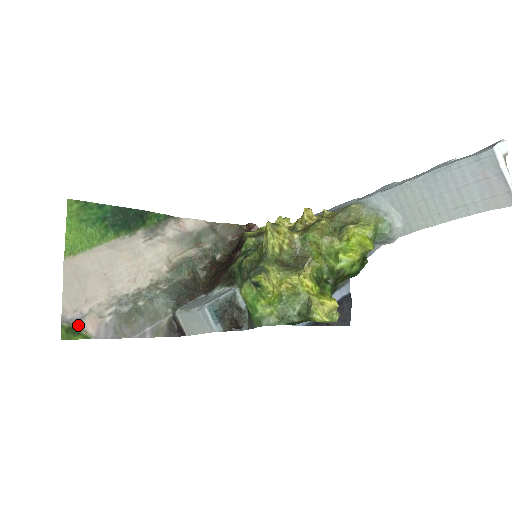
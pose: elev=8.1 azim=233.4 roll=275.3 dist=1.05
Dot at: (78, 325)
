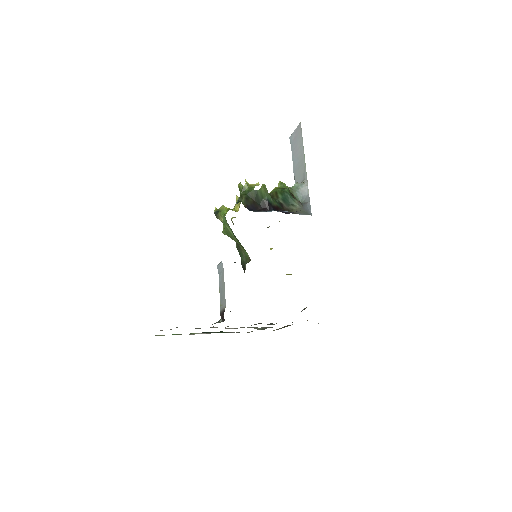
Dot at: occluded
